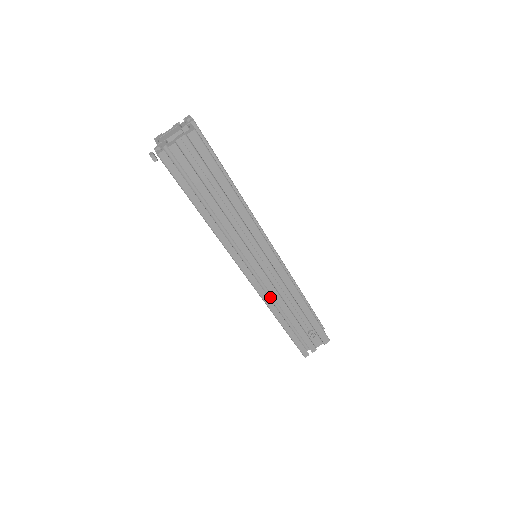
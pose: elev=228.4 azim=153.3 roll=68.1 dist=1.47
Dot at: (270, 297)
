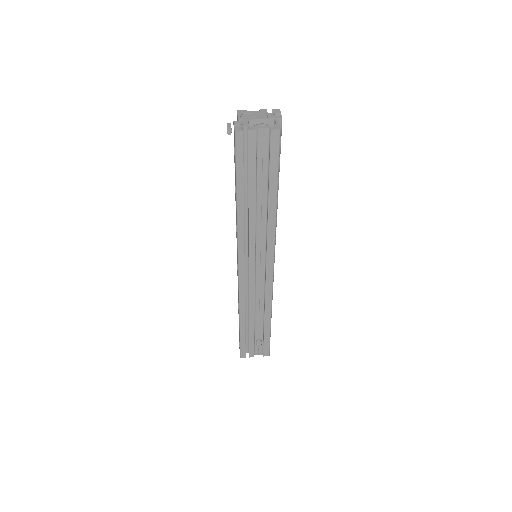
Dot at: (246, 295)
